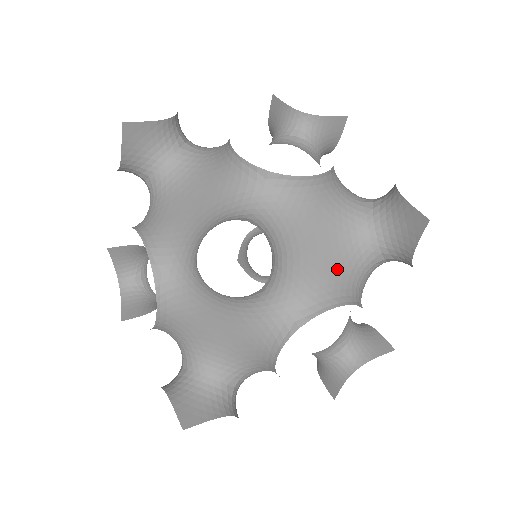
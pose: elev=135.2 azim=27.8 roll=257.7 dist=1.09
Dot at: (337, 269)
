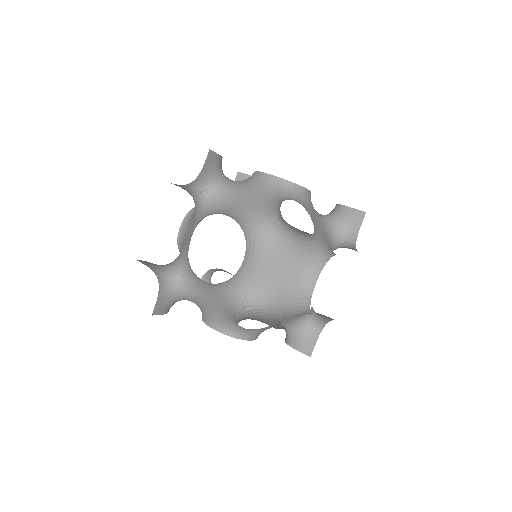
Dot at: (248, 212)
